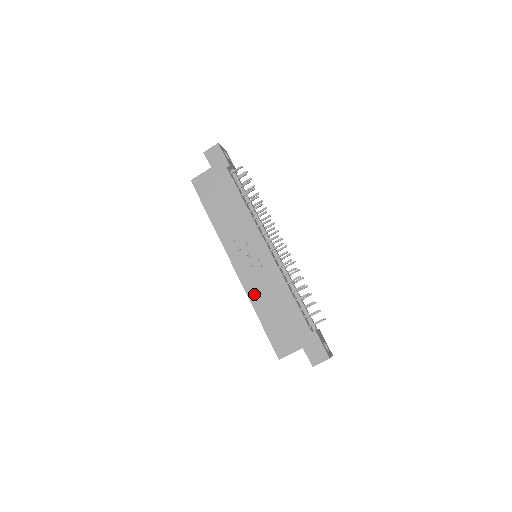
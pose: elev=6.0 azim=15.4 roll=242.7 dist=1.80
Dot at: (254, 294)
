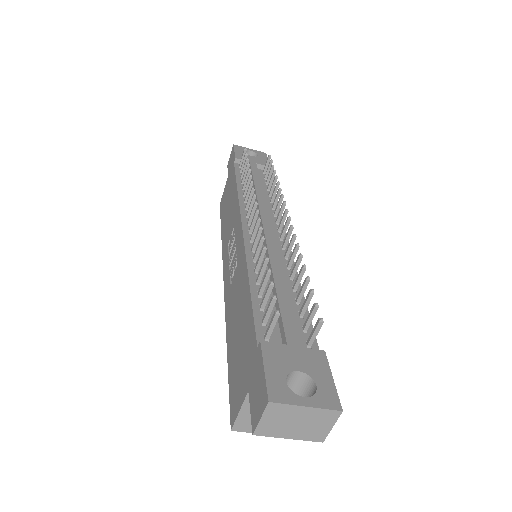
Dot at: (228, 312)
